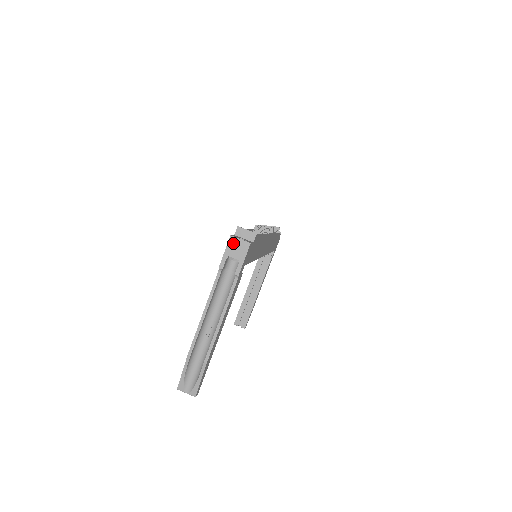
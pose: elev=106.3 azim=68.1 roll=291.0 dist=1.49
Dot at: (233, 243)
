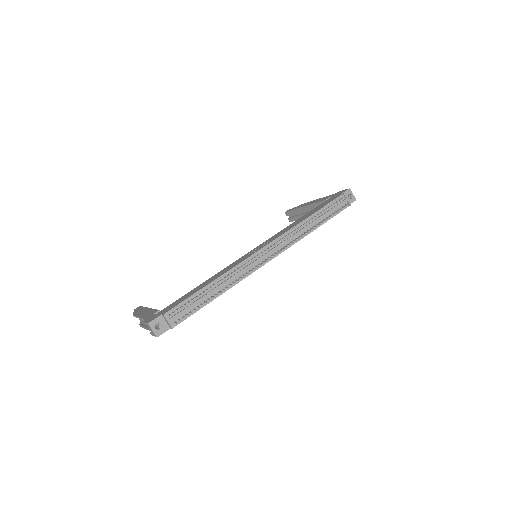
Dot at: (149, 326)
